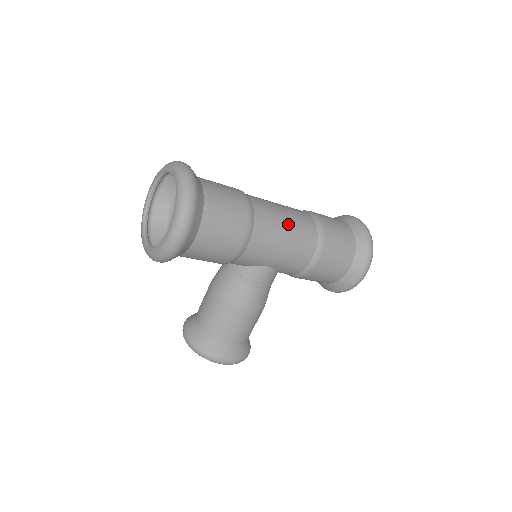
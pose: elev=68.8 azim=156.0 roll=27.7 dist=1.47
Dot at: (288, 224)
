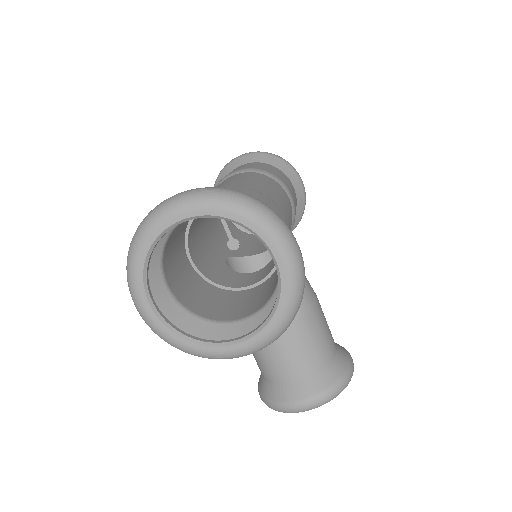
Dot at: (260, 182)
